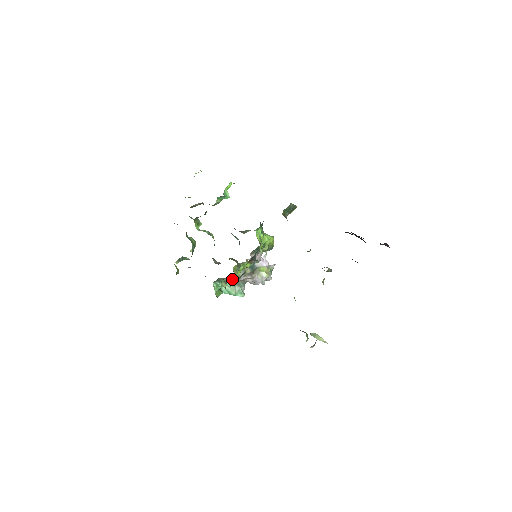
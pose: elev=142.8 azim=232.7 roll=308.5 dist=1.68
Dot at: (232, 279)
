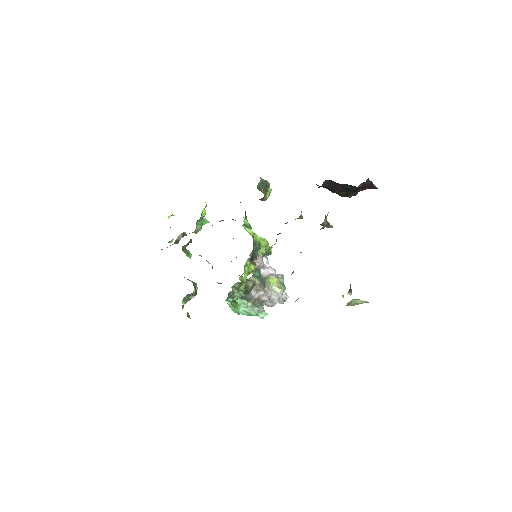
Dot at: (242, 286)
